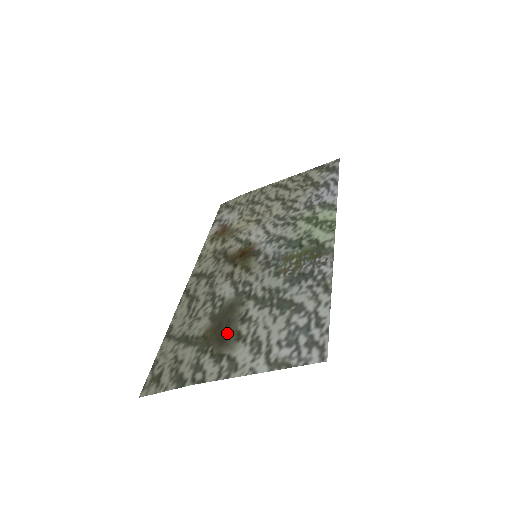
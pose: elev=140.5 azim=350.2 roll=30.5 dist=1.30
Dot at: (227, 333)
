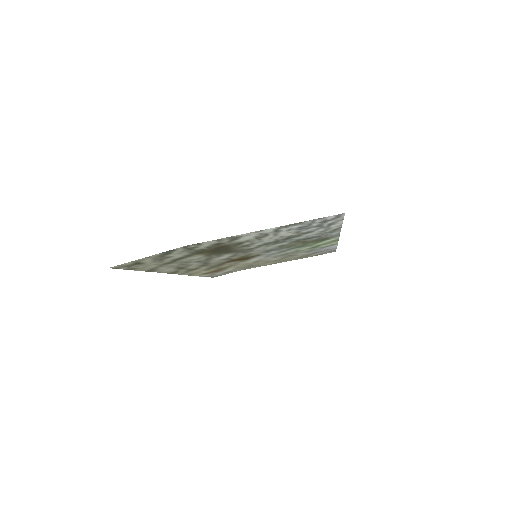
Dot at: (227, 247)
